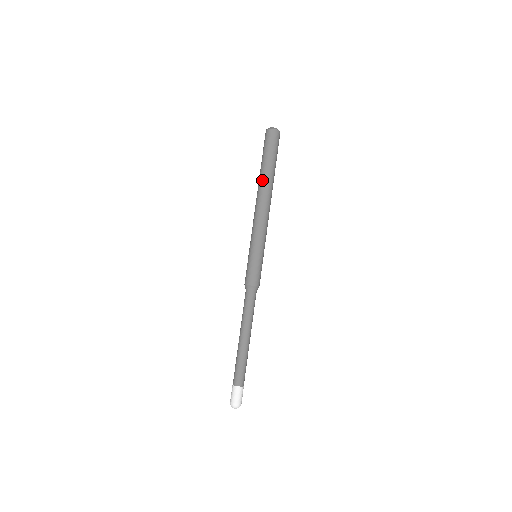
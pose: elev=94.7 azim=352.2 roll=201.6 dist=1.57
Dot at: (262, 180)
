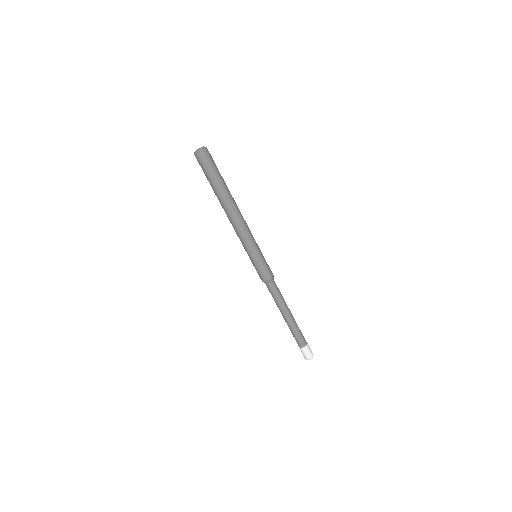
Dot at: (226, 197)
